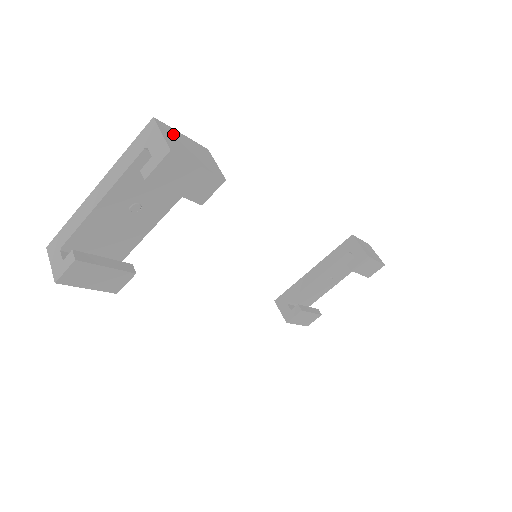
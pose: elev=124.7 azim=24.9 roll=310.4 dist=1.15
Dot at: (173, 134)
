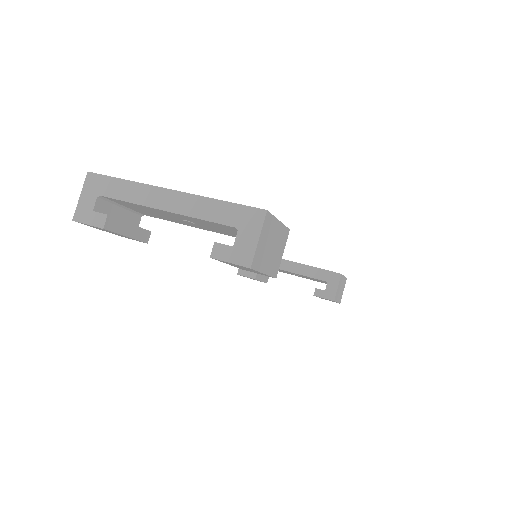
Dot at: (270, 230)
